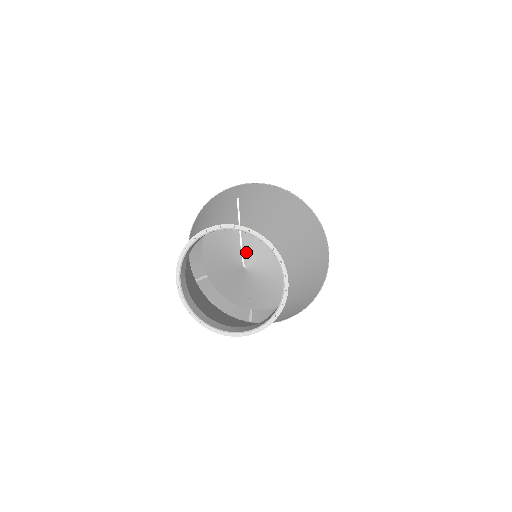
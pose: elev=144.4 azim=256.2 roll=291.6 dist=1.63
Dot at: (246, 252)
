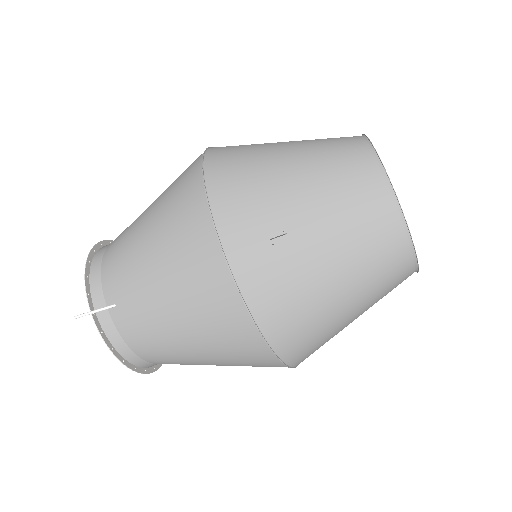
Dot at: occluded
